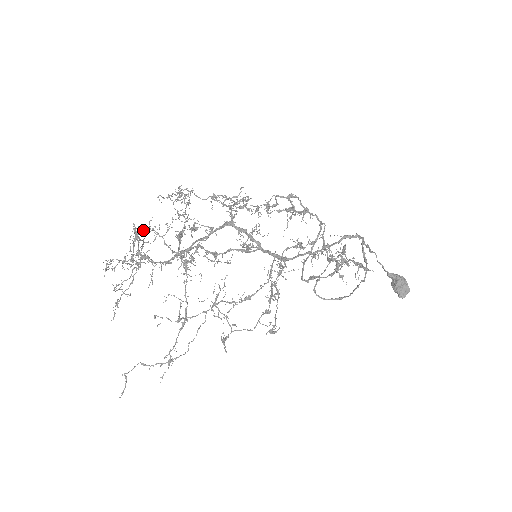
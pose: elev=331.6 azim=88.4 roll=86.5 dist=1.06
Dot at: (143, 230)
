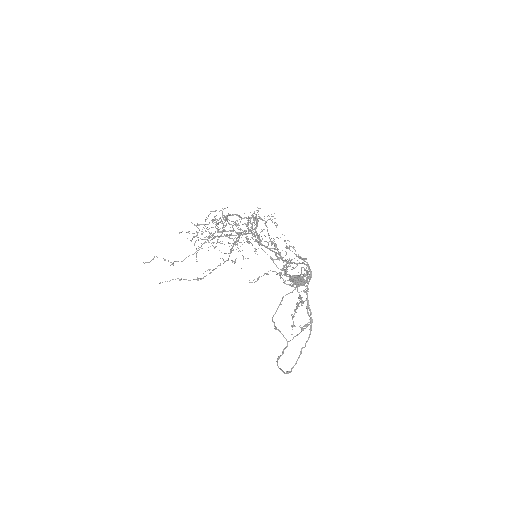
Dot at: (232, 238)
